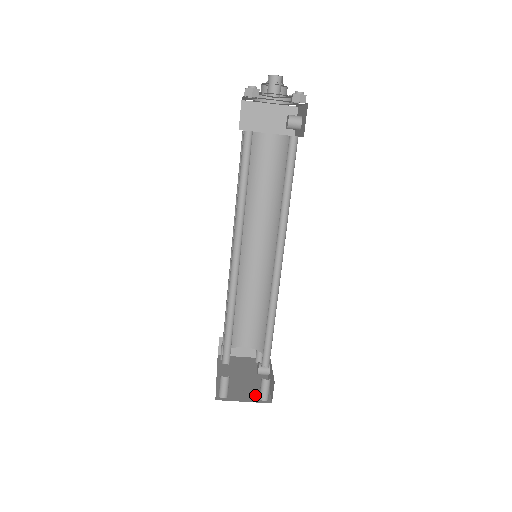
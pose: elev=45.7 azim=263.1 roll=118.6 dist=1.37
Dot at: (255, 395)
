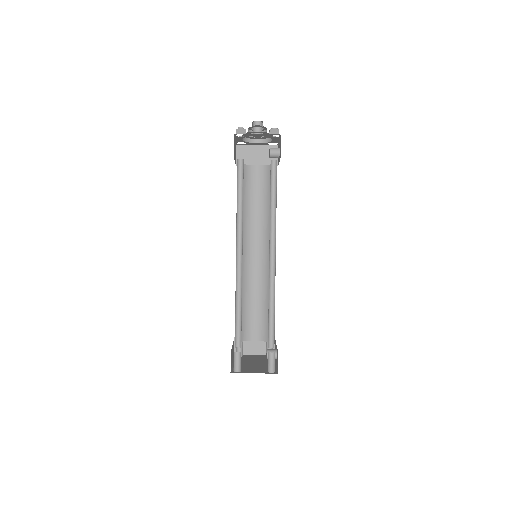
Dot at: (264, 370)
